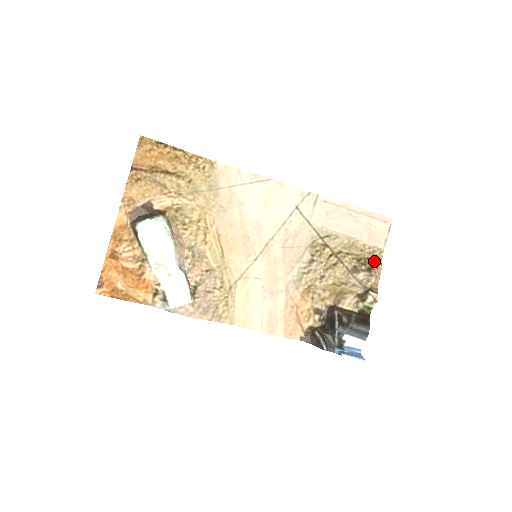
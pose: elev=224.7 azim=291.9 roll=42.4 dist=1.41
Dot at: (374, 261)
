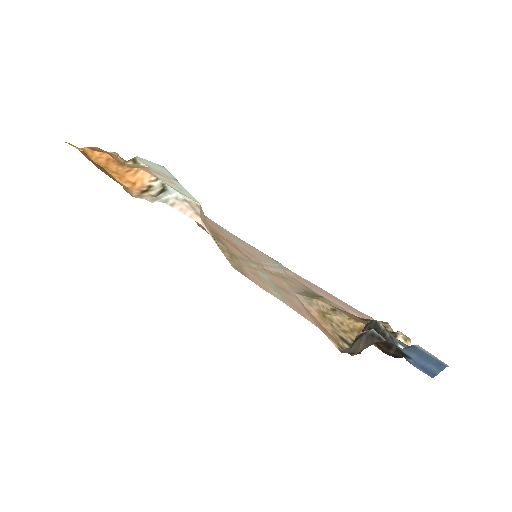
Dot at: occluded
